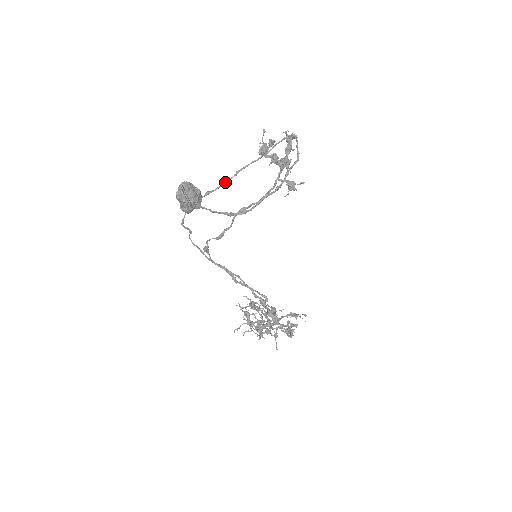
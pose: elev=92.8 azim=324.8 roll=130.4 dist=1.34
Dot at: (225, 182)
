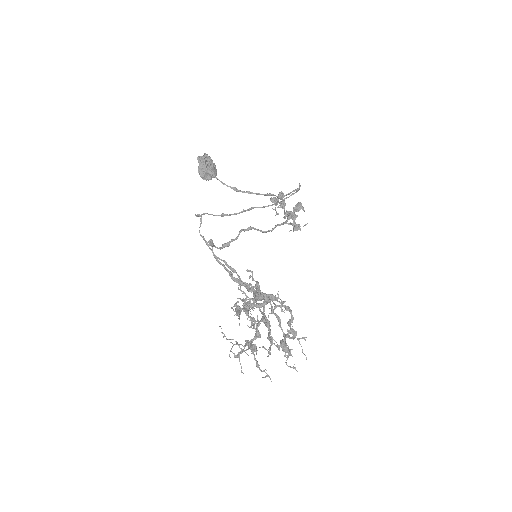
Dot at: (239, 212)
